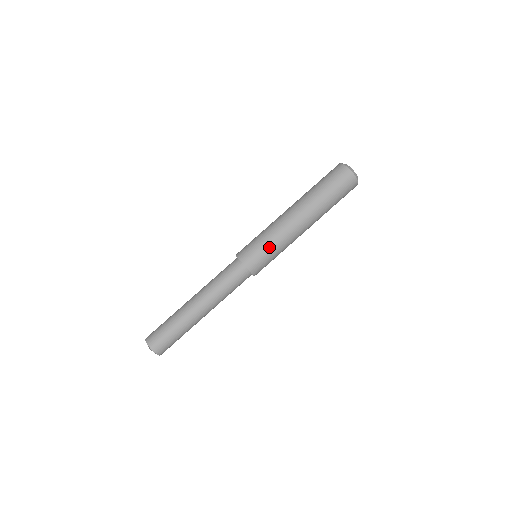
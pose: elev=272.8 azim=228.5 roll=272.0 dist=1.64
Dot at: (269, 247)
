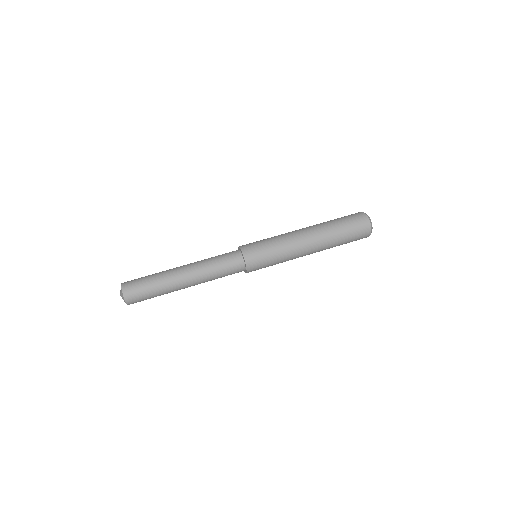
Dot at: (274, 259)
